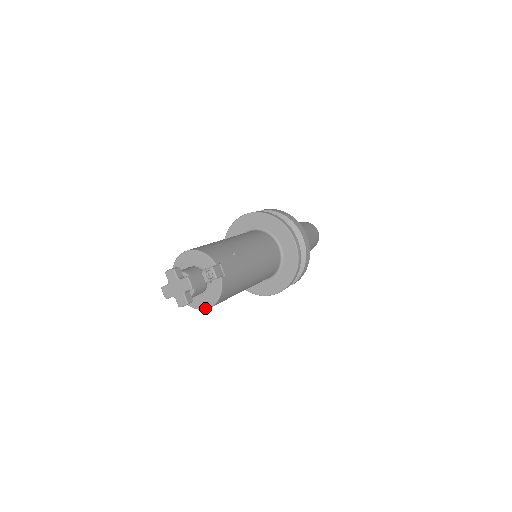
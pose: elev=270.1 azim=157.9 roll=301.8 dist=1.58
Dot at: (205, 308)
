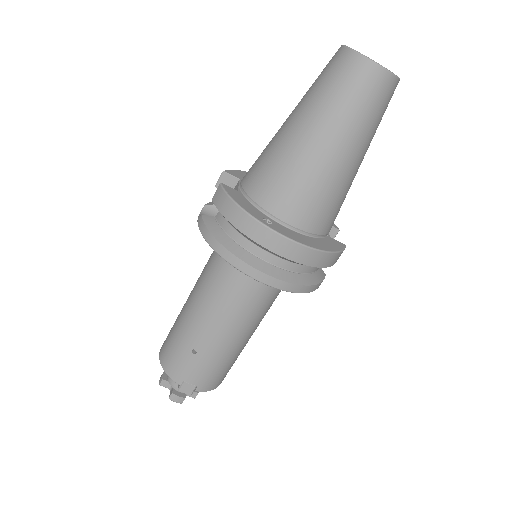
Dot at: occluded
